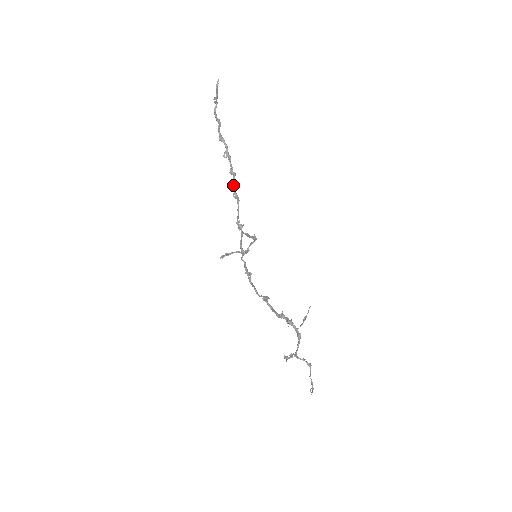
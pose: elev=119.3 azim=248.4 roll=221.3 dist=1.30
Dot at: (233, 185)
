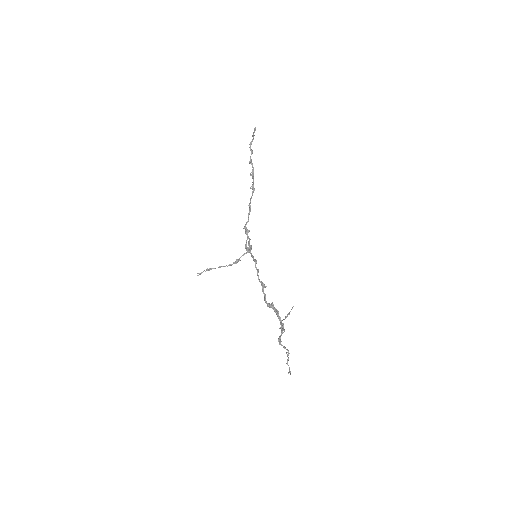
Dot at: (251, 197)
